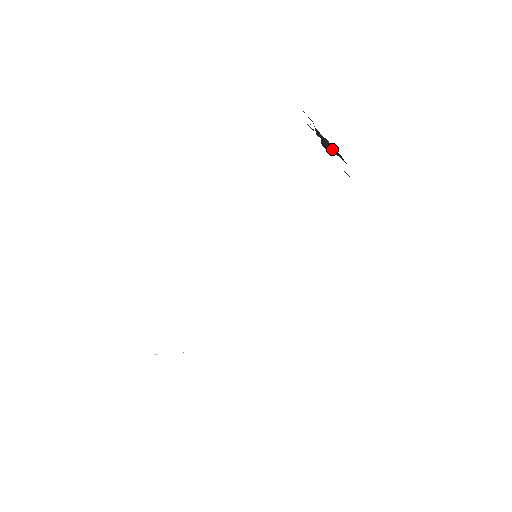
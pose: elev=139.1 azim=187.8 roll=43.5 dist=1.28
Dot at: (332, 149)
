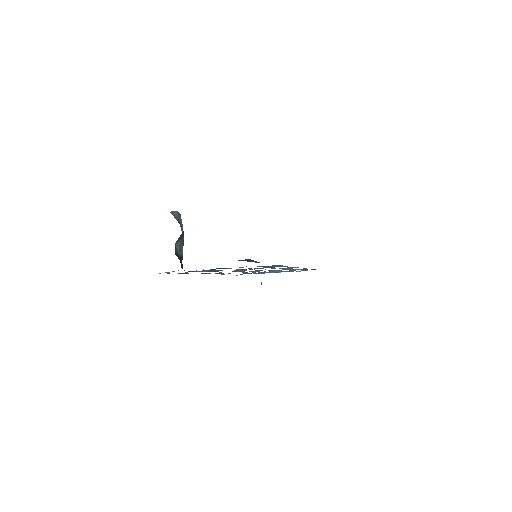
Dot at: occluded
